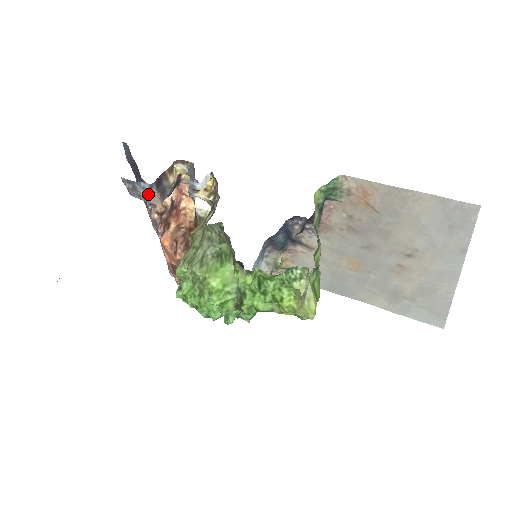
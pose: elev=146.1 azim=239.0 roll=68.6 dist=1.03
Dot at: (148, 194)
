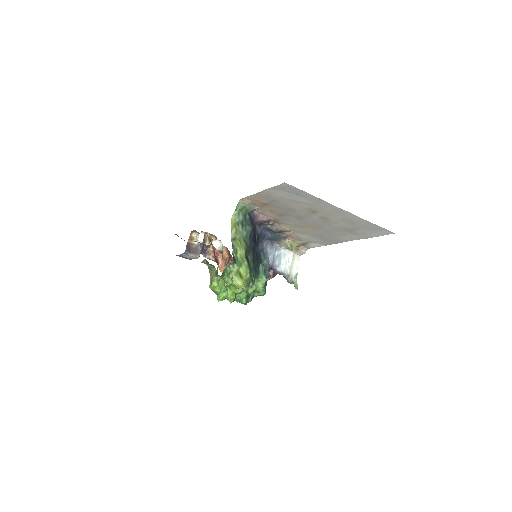
Dot at: (190, 256)
